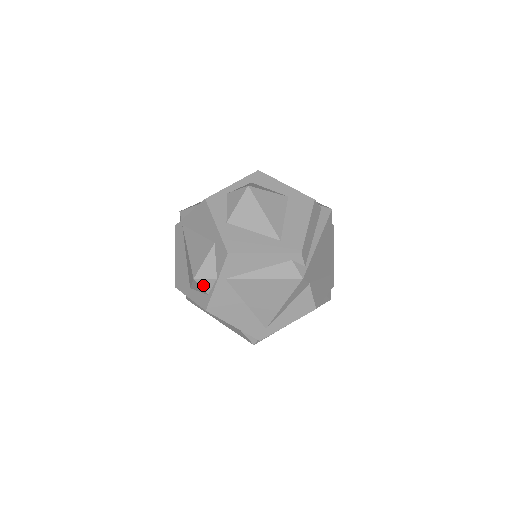
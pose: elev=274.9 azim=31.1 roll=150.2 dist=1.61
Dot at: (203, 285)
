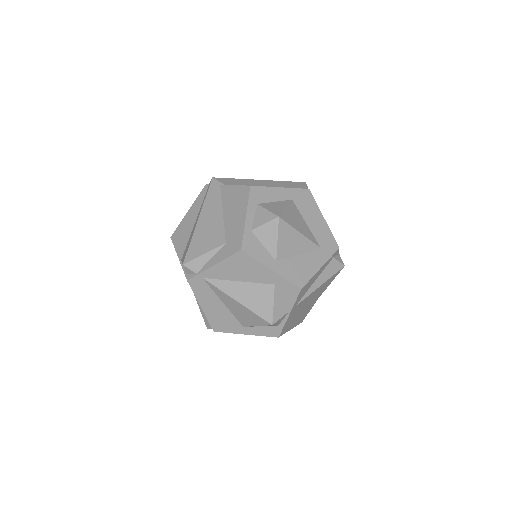
Dot at: (277, 323)
